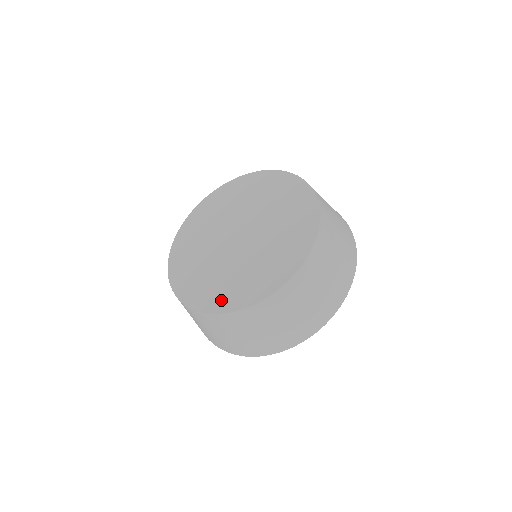
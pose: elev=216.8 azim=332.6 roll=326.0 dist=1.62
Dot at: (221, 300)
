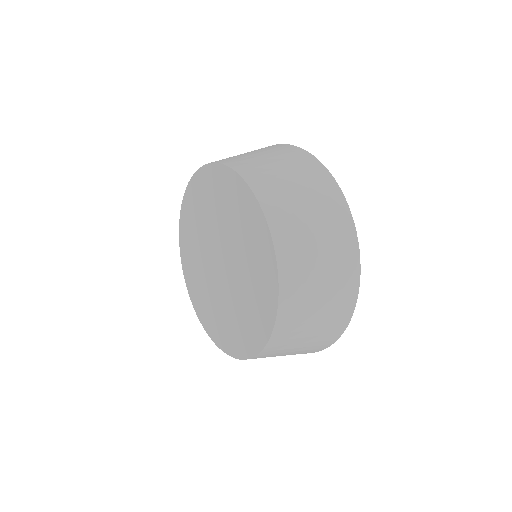
Dot at: (190, 280)
